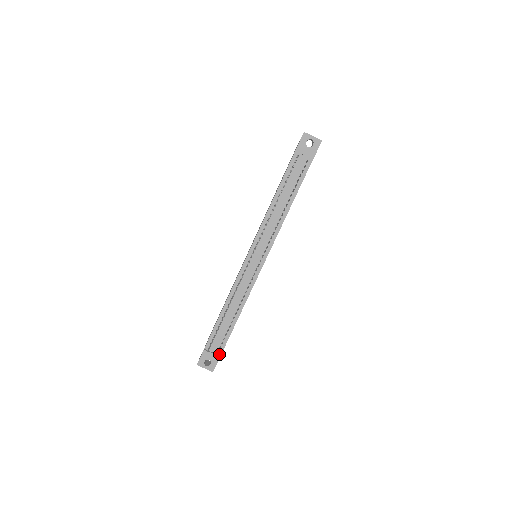
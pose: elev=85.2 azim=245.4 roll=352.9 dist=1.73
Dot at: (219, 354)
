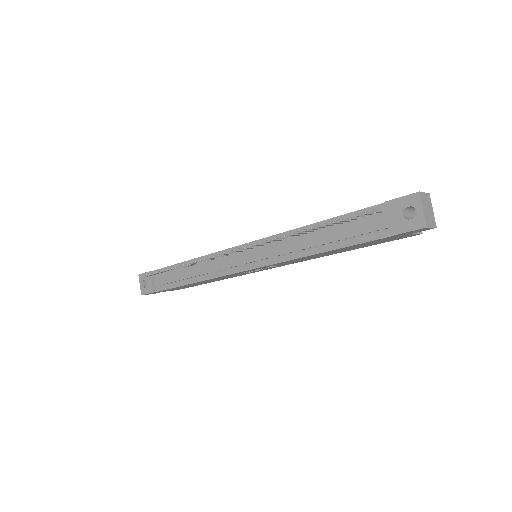
Dot at: (156, 289)
